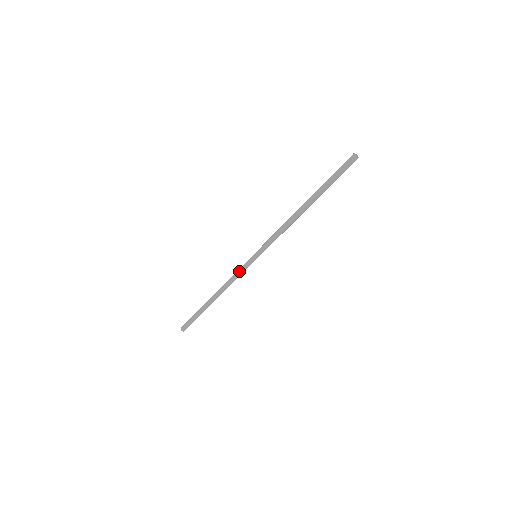
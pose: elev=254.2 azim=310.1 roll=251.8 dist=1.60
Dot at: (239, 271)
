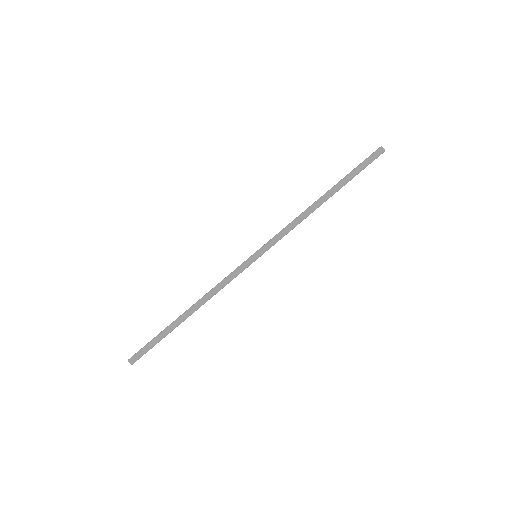
Dot at: (232, 274)
